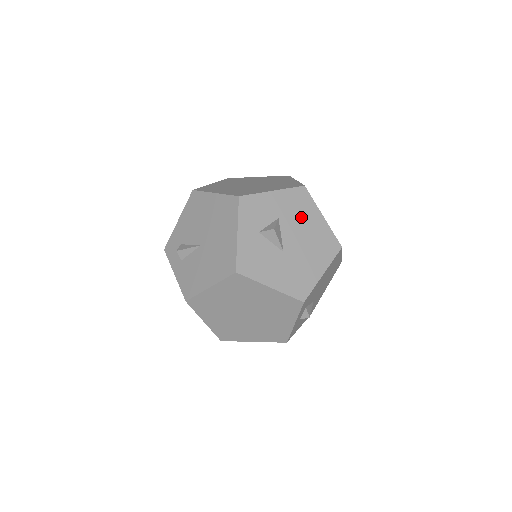
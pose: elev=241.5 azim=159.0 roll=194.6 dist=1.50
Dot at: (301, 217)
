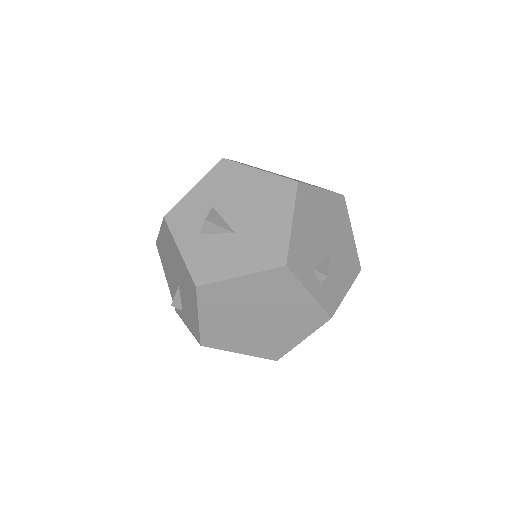
Dot at: (235, 188)
